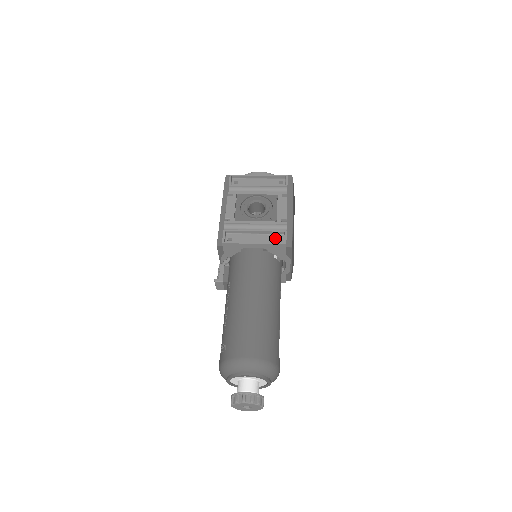
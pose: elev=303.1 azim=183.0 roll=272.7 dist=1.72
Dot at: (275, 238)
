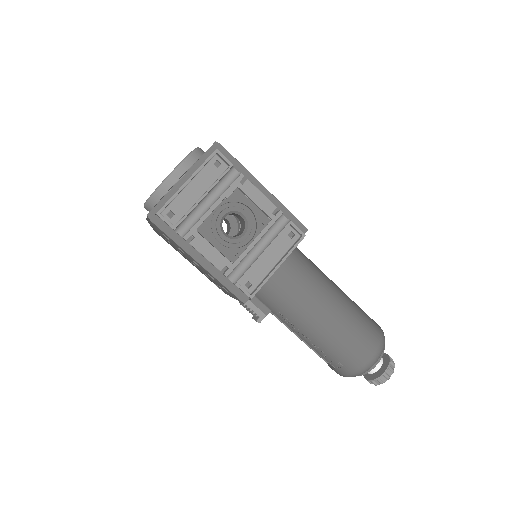
Dot at: (285, 238)
